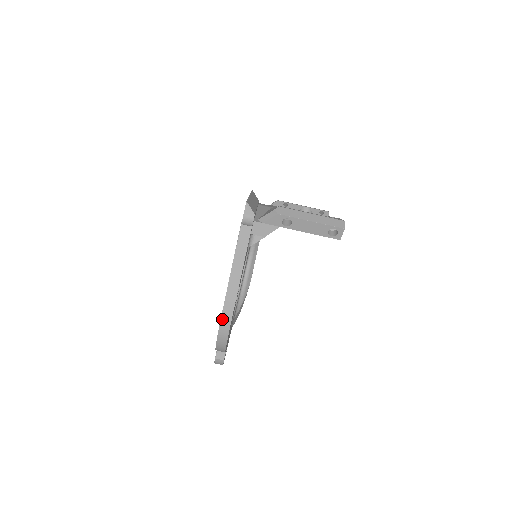
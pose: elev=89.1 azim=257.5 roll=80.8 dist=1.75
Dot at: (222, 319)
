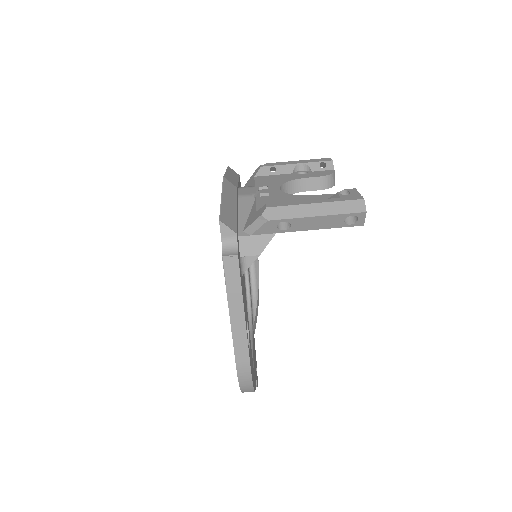
Dot at: (238, 372)
